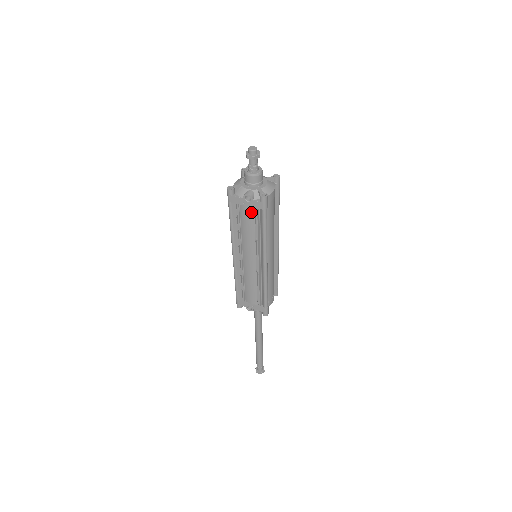
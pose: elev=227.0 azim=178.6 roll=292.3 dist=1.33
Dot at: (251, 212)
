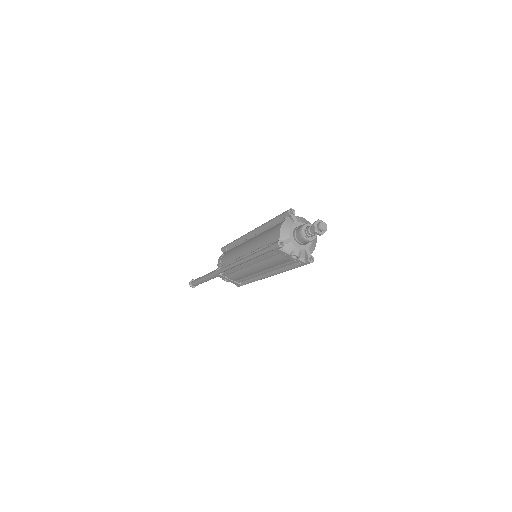
Dot at: (288, 260)
